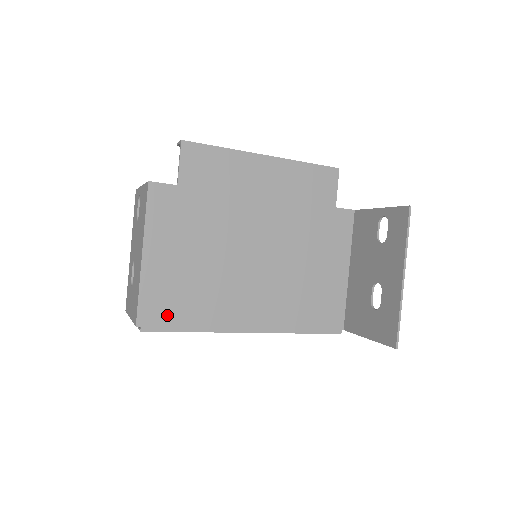
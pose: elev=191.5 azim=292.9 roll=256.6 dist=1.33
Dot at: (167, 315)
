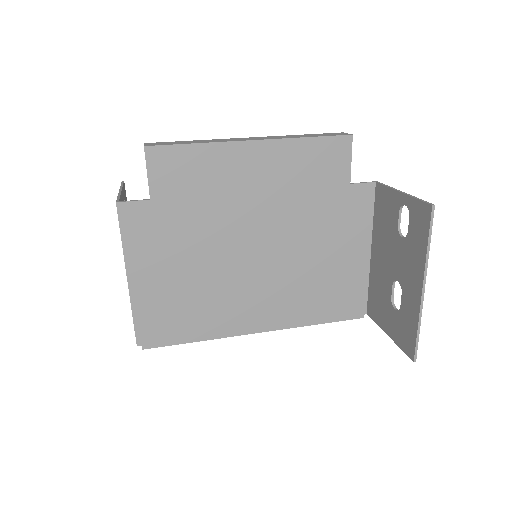
Dot at: (167, 331)
